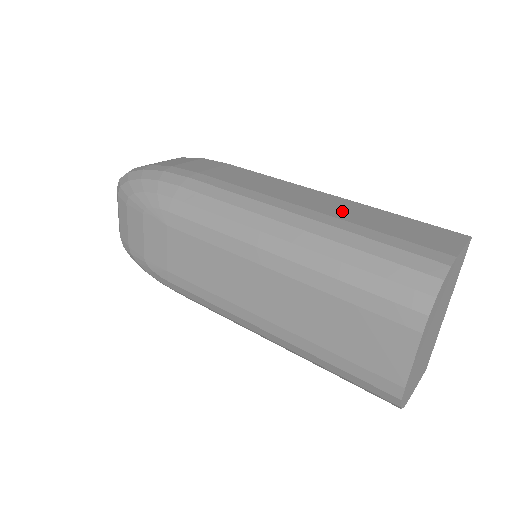
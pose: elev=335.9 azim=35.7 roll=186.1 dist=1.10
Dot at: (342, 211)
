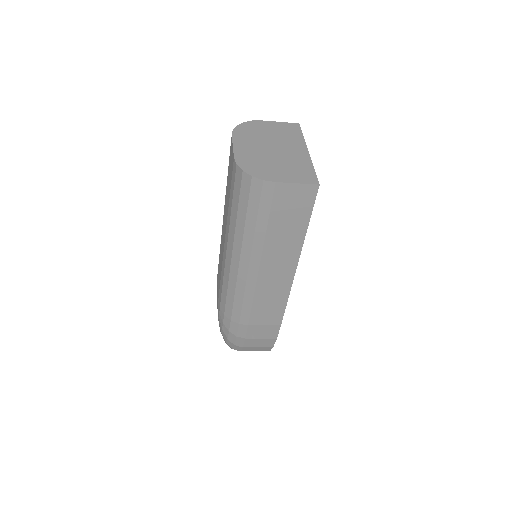
Dot at: occluded
